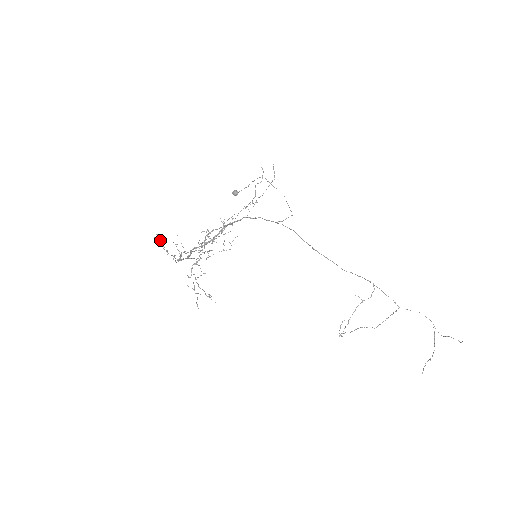
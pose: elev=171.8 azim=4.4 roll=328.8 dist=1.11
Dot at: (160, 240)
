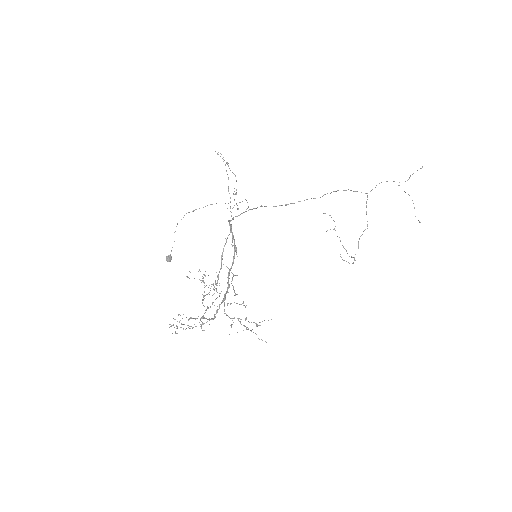
Dot at: occluded
